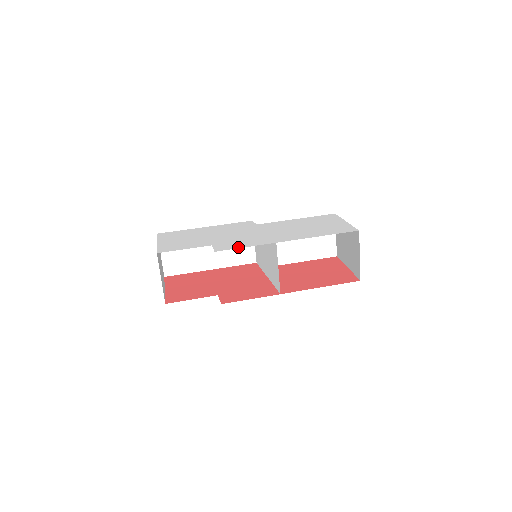
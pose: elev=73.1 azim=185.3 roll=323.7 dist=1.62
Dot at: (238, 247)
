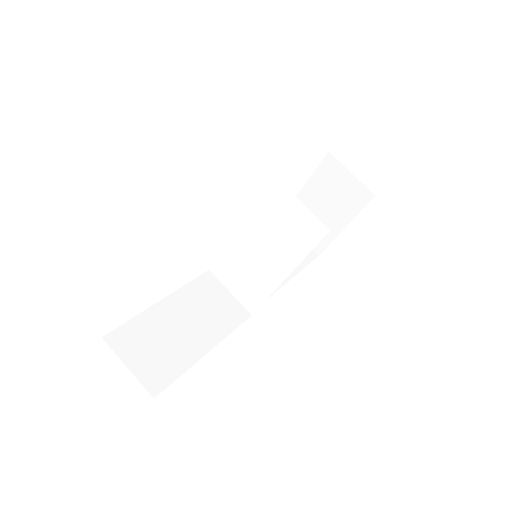
Dot at: occluded
